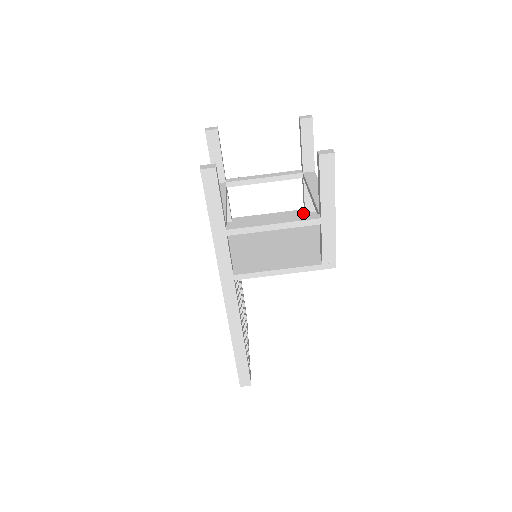
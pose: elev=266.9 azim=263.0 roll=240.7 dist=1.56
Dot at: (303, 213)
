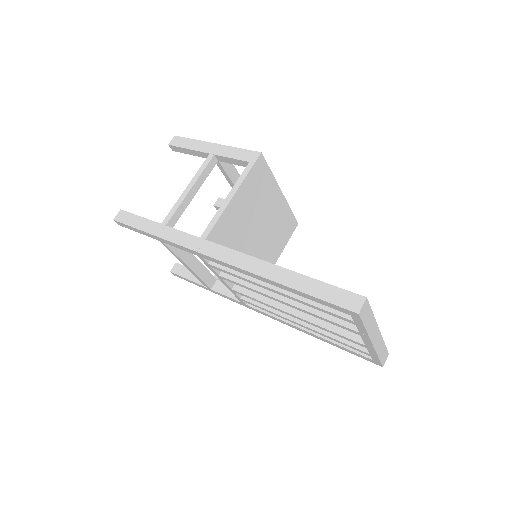
Dot at: occluded
